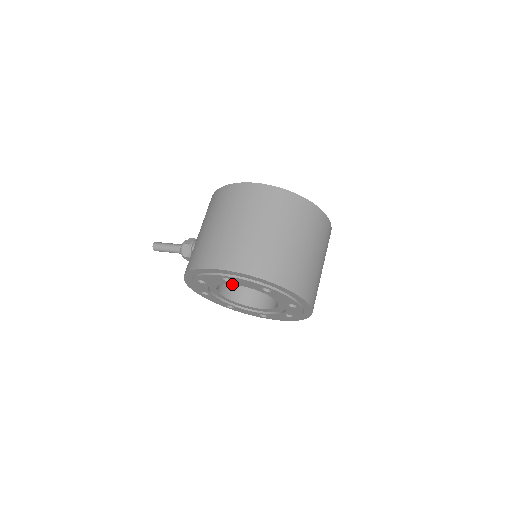
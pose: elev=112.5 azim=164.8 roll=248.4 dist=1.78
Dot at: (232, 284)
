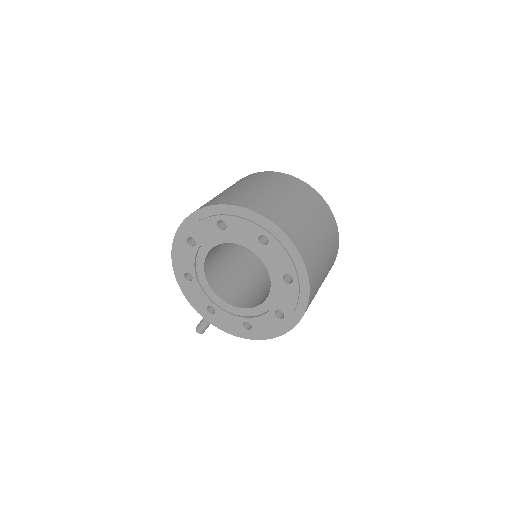
Dot at: (206, 255)
